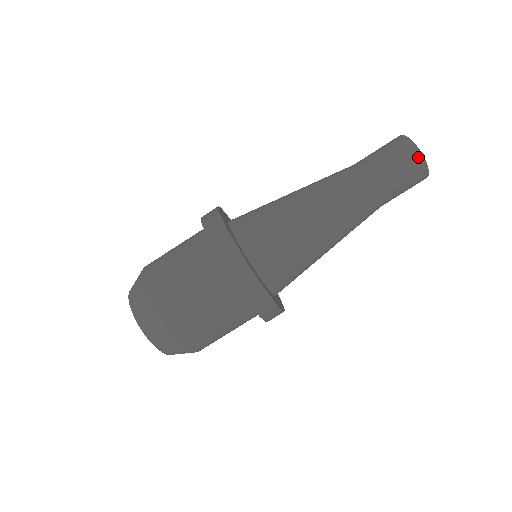
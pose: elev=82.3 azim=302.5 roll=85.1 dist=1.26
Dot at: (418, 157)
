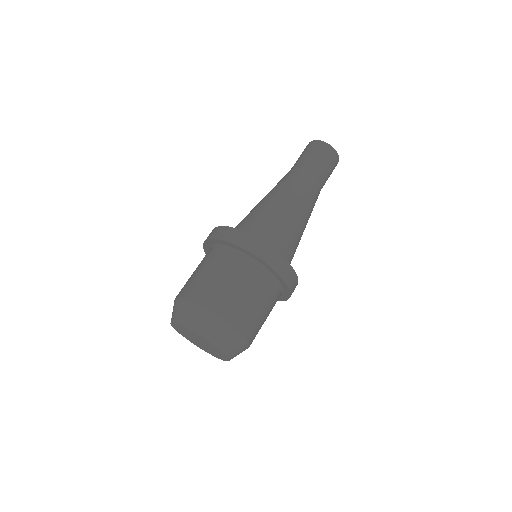
Dot at: (327, 146)
